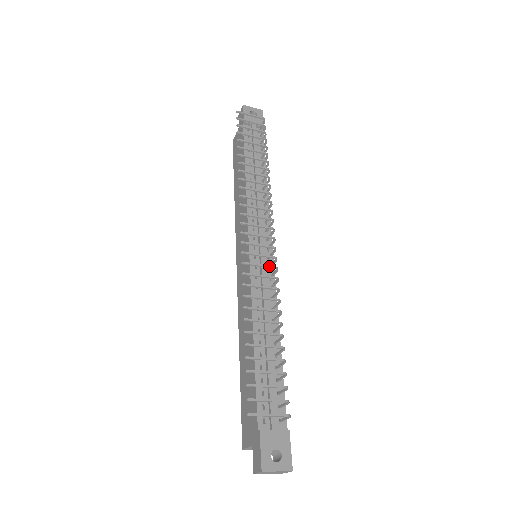
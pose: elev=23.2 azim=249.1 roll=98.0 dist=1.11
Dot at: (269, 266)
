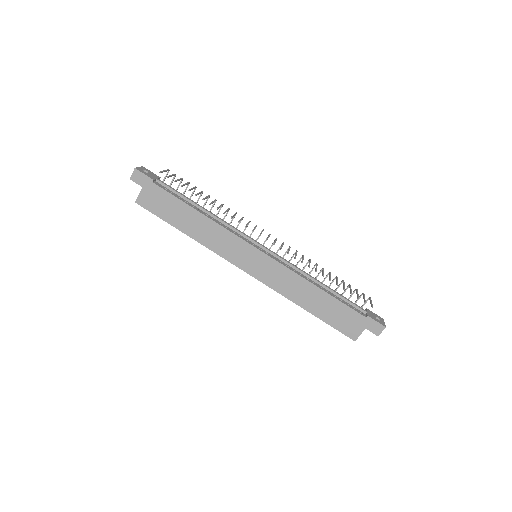
Dot at: occluded
